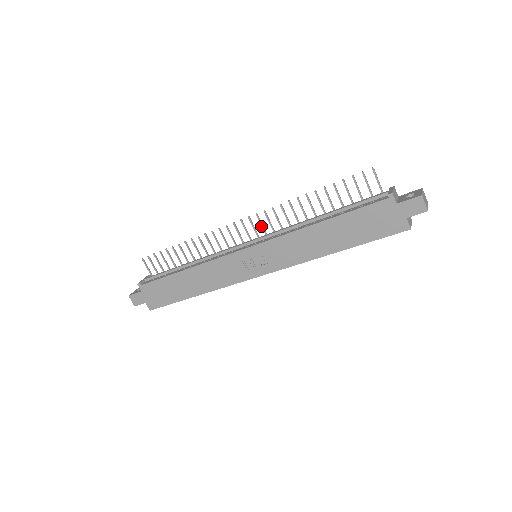
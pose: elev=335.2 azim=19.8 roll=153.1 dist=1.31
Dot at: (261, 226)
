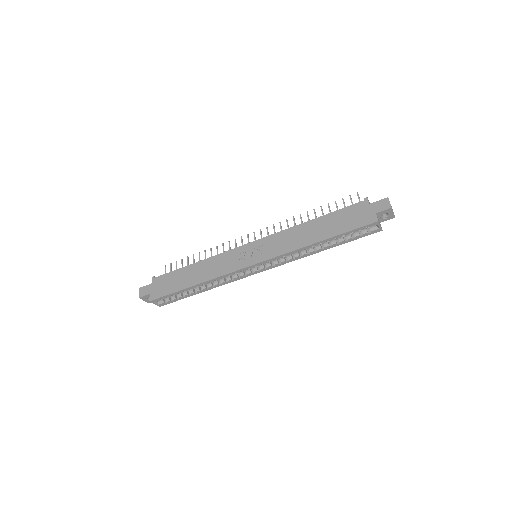
Dot at: occluded
